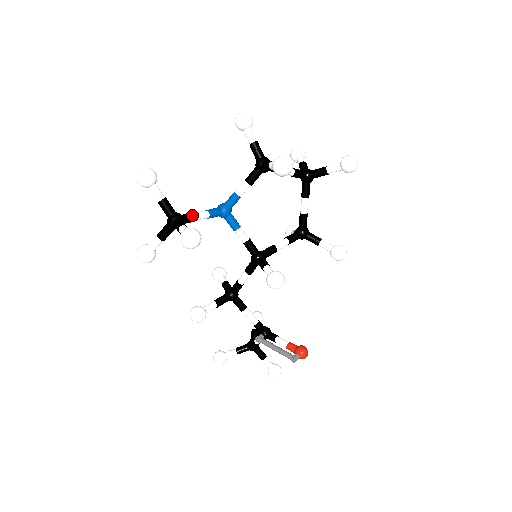
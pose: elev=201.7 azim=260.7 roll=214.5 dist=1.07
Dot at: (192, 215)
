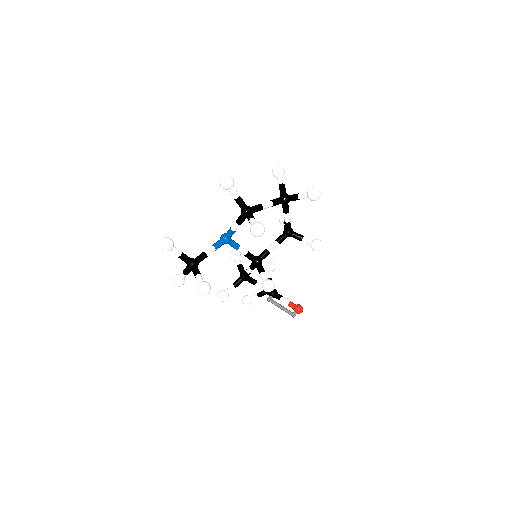
Dot at: (203, 256)
